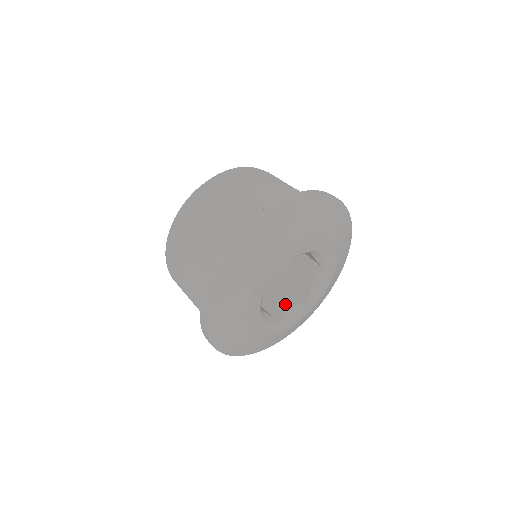
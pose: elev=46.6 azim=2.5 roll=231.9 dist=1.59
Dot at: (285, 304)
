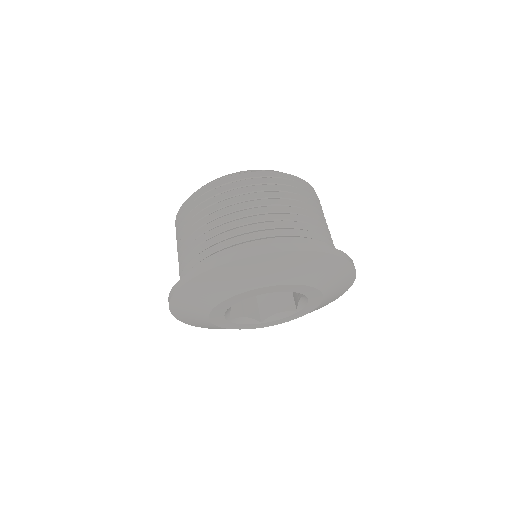
Dot at: (244, 310)
